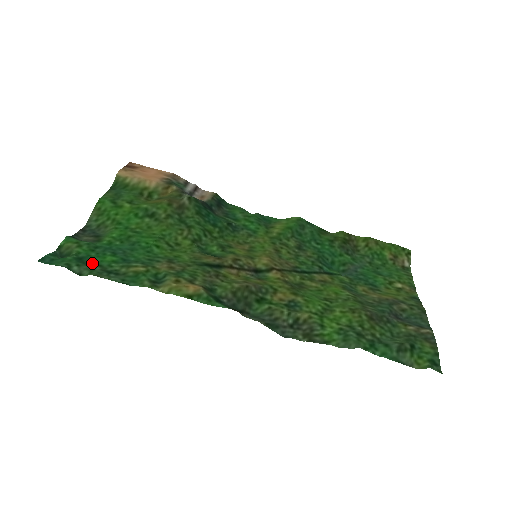
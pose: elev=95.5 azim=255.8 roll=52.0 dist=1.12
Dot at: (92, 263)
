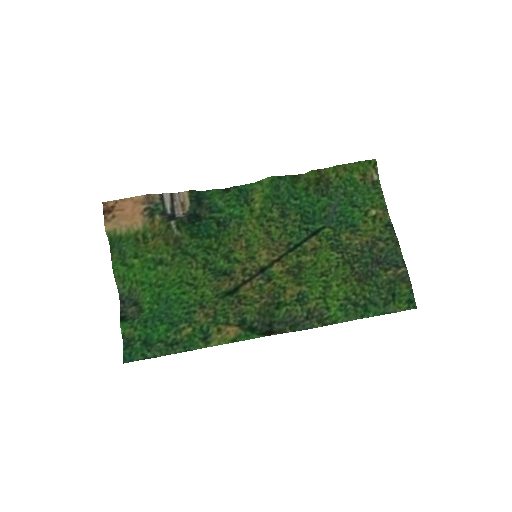
Dot at: (155, 342)
